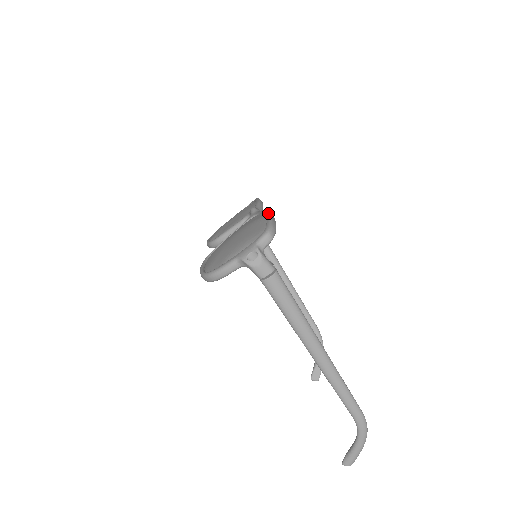
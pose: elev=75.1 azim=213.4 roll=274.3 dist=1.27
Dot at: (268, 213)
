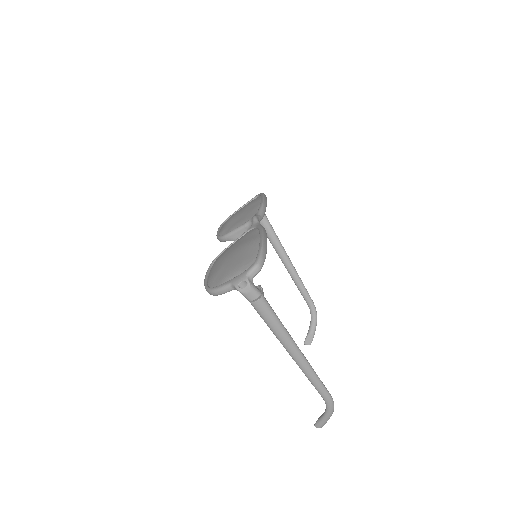
Dot at: (262, 238)
